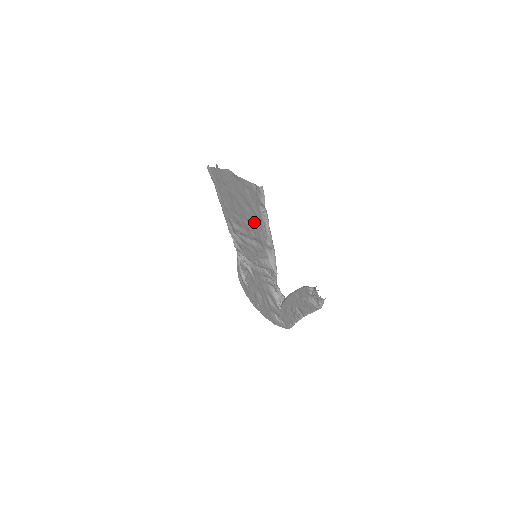
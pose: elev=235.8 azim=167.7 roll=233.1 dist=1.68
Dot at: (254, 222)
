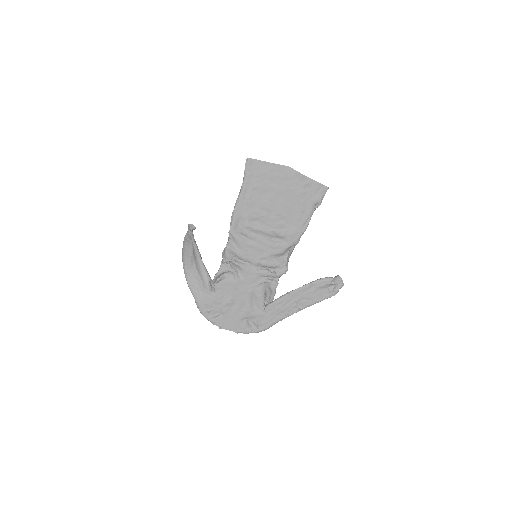
Dot at: (292, 219)
